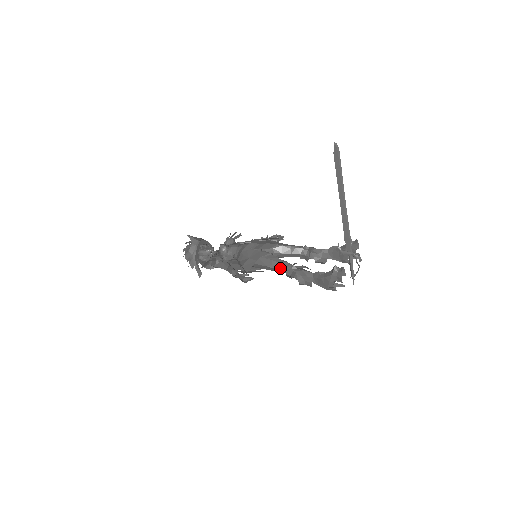
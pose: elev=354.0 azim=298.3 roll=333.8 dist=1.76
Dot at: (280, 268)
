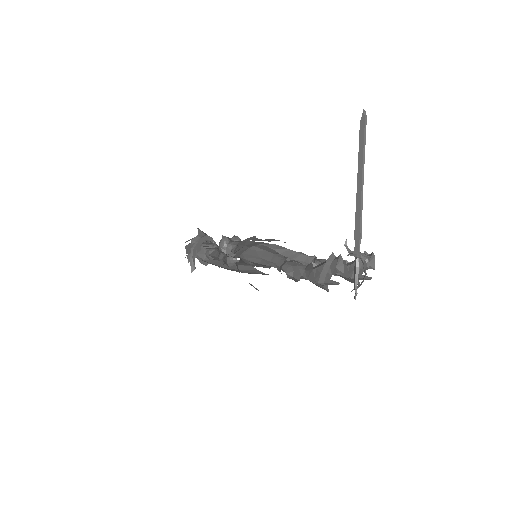
Dot at: (273, 260)
